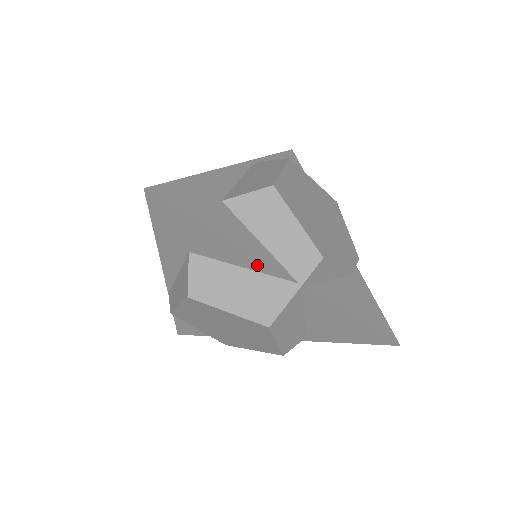
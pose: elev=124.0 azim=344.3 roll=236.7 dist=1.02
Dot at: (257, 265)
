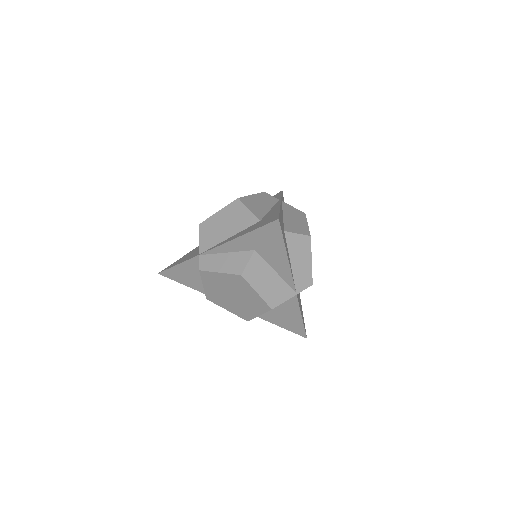
Dot at: (286, 275)
